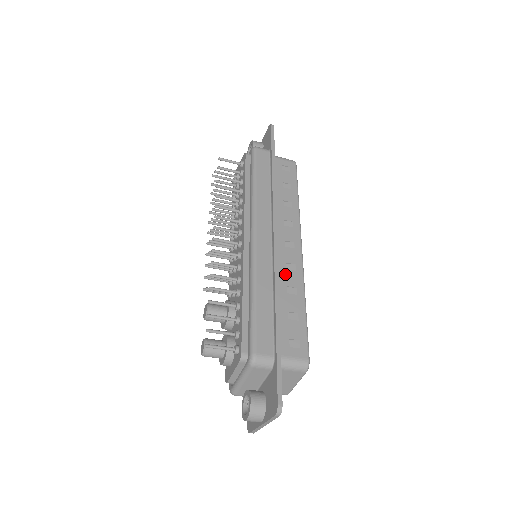
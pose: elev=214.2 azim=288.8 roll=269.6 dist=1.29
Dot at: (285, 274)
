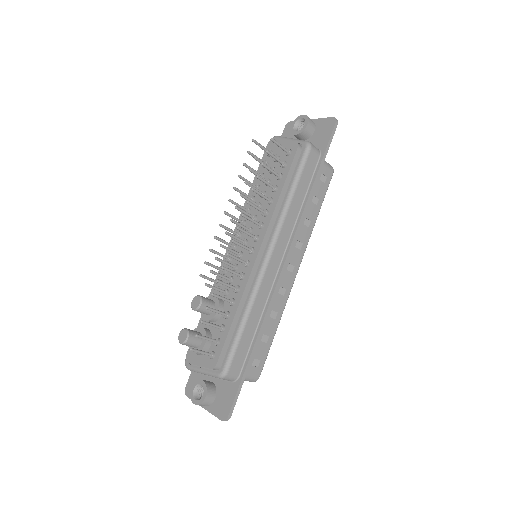
Dot at: (275, 298)
